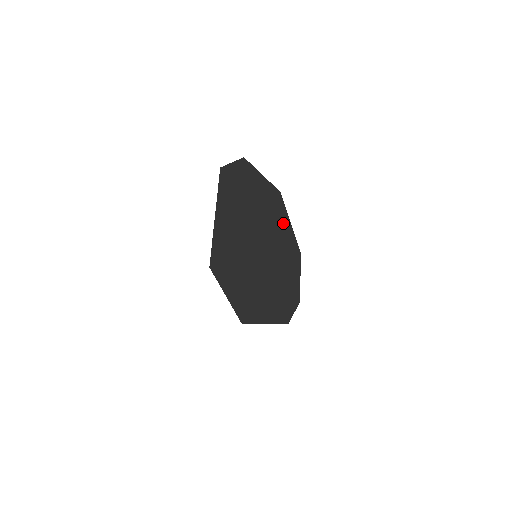
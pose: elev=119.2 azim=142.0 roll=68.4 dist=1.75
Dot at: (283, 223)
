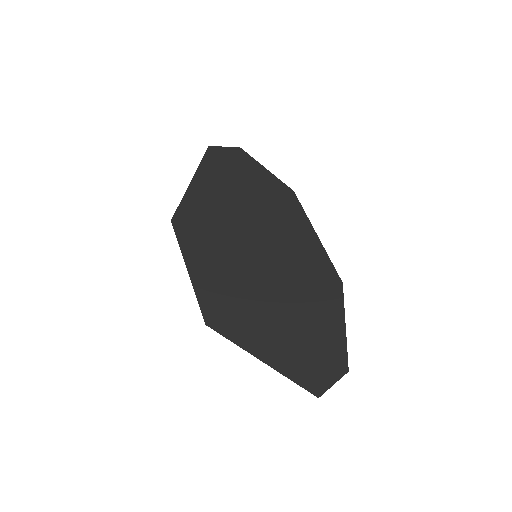
Dot at: (300, 226)
